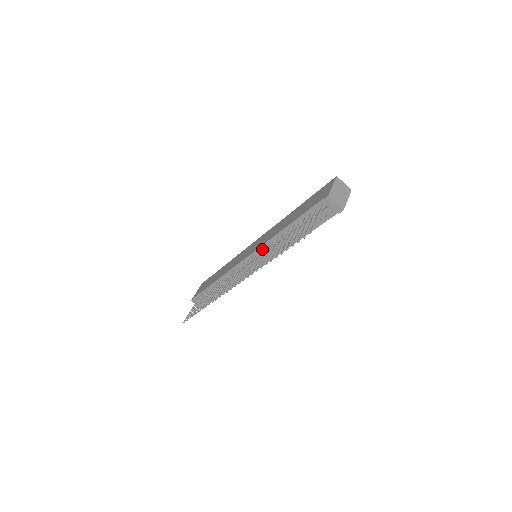
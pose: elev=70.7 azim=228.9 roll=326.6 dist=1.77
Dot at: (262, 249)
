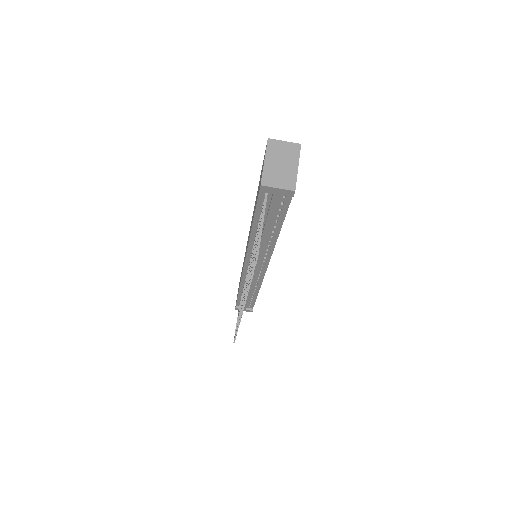
Dot at: (250, 254)
